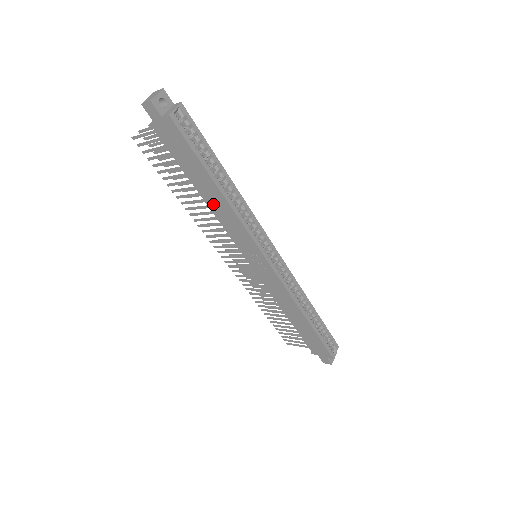
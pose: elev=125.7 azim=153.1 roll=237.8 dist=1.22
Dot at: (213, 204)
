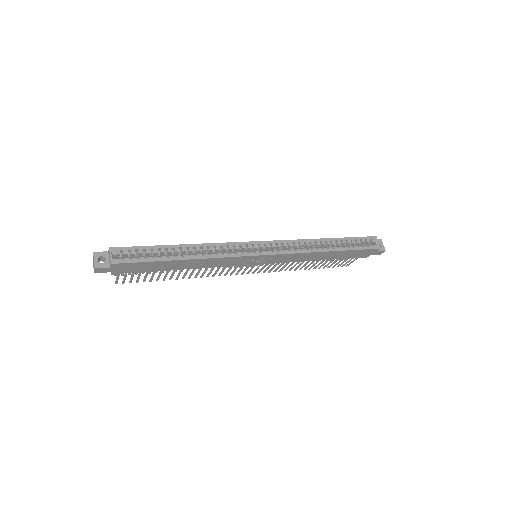
Dot at: (194, 266)
